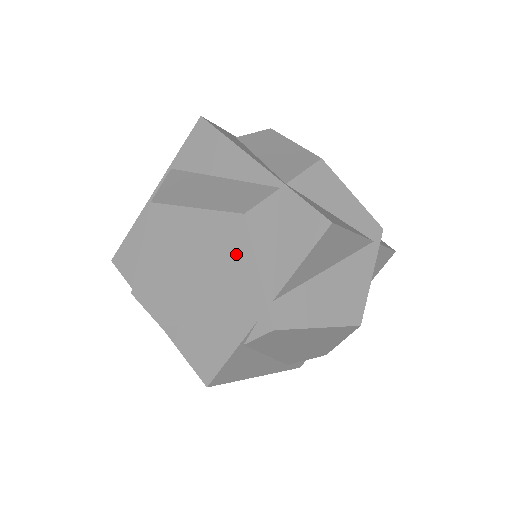
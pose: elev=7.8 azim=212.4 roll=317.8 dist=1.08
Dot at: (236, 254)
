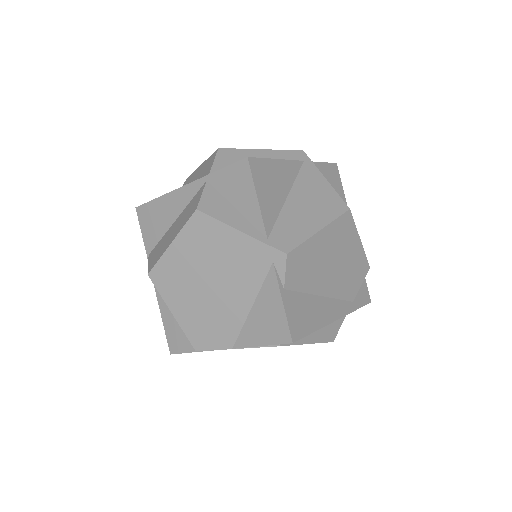
Dot at: (218, 238)
